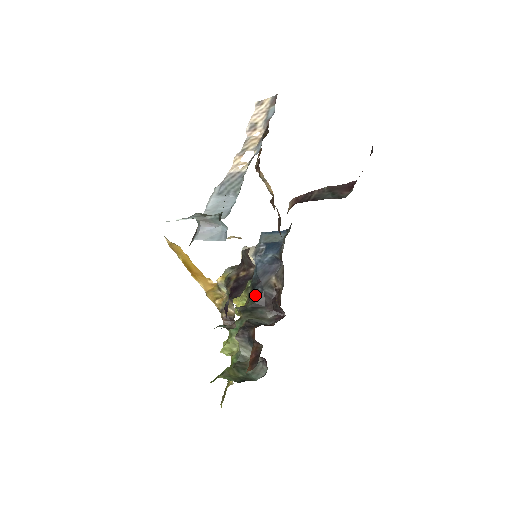
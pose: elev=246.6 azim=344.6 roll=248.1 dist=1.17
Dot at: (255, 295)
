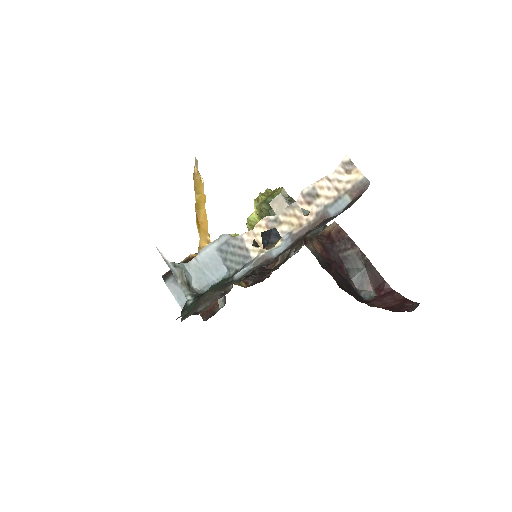
Dot at: occluded
